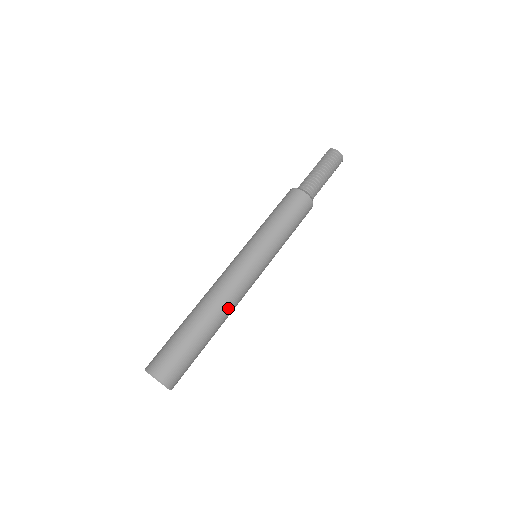
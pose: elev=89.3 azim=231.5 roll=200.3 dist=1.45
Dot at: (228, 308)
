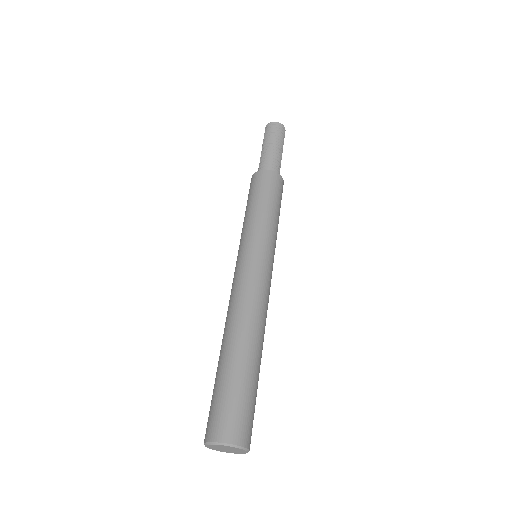
Dot at: (259, 320)
